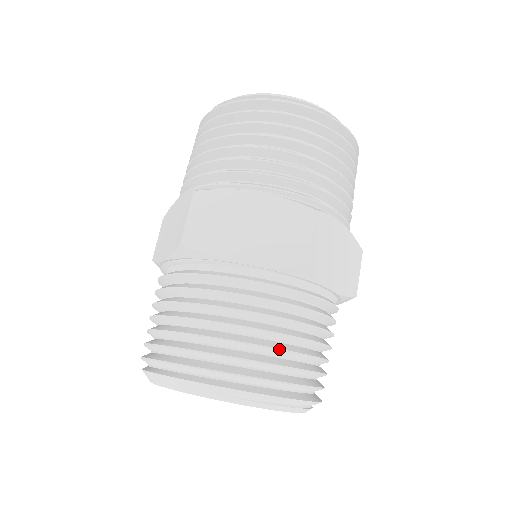
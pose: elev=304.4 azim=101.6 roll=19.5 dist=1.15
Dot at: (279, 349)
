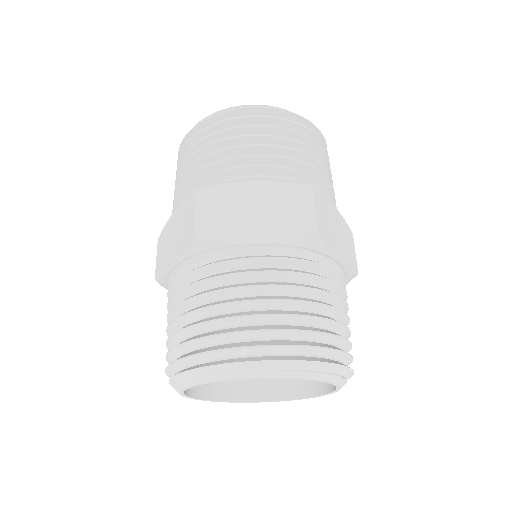
Dot at: (310, 316)
